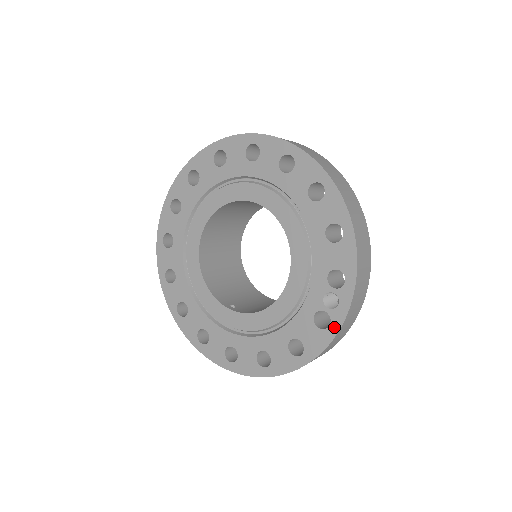
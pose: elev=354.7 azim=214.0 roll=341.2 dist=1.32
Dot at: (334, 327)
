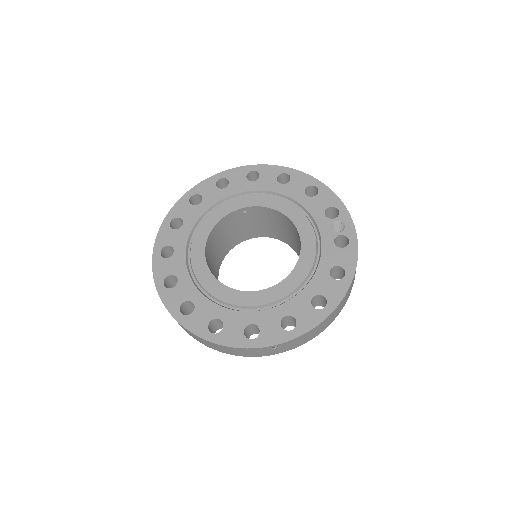
Dot at: (353, 239)
